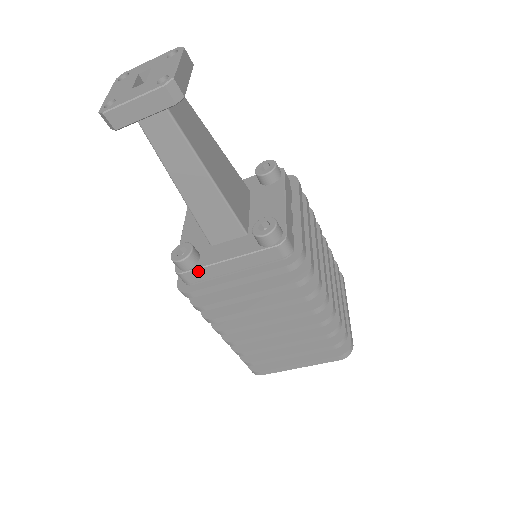
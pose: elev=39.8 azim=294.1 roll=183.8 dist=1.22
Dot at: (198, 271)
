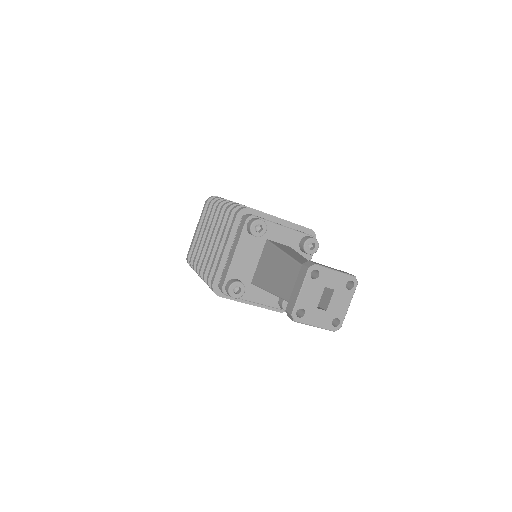
Dot at: occluded
